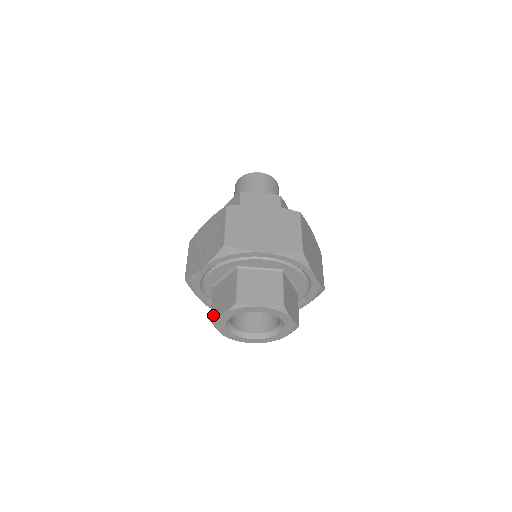
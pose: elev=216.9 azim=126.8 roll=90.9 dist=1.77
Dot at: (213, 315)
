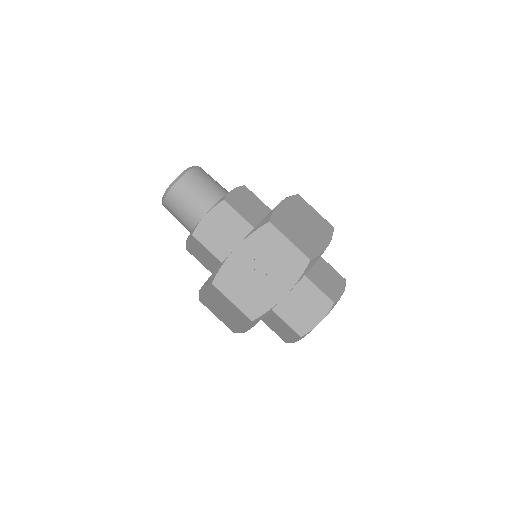
Dot at: (303, 331)
